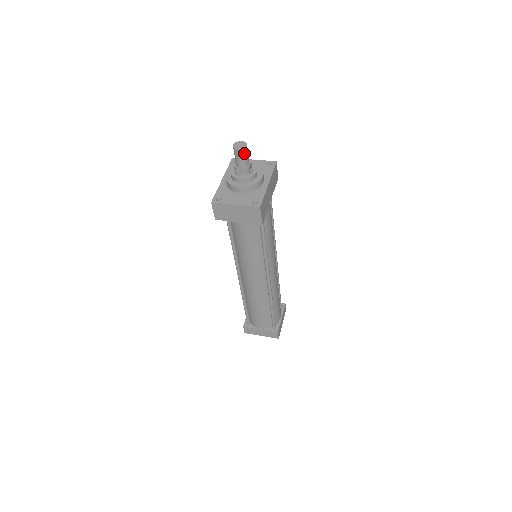
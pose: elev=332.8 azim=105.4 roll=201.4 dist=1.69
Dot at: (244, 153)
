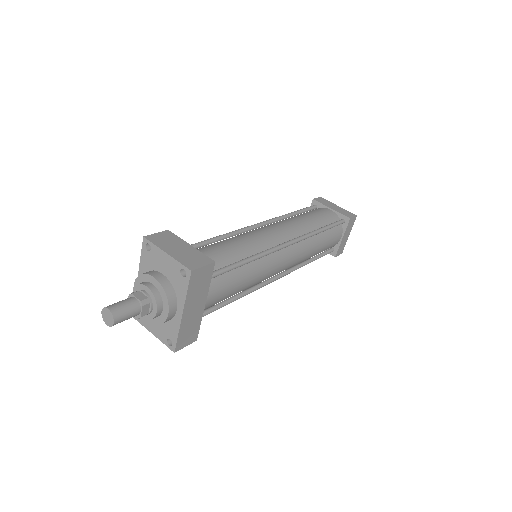
Dot at: occluded
